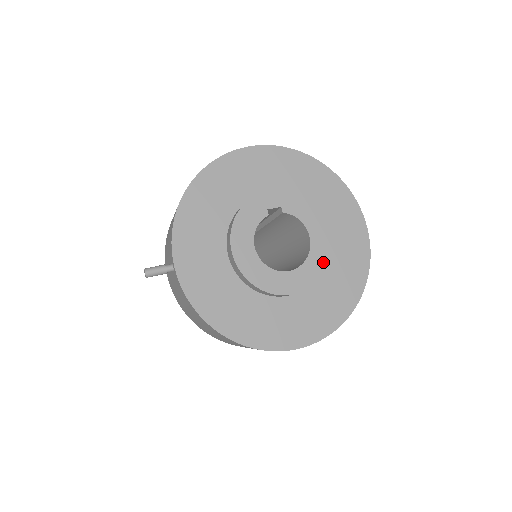
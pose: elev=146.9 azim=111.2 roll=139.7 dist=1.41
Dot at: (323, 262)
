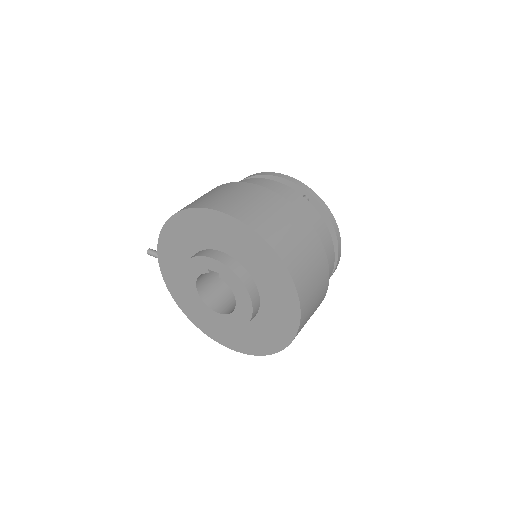
Dot at: (242, 322)
